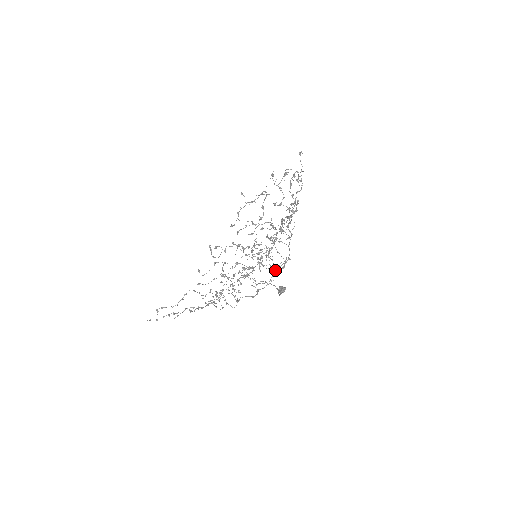
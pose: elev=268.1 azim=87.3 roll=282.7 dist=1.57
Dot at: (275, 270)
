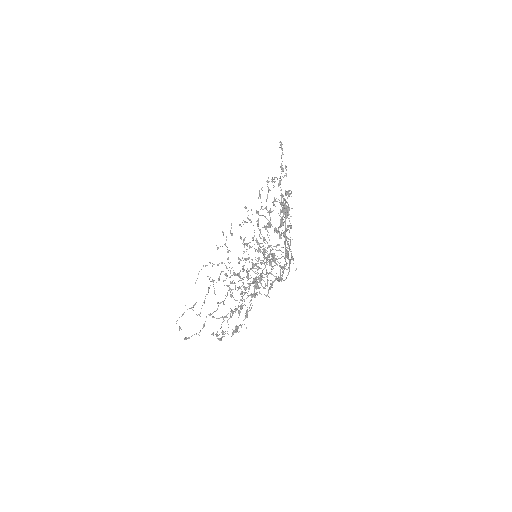
Dot at: occluded
